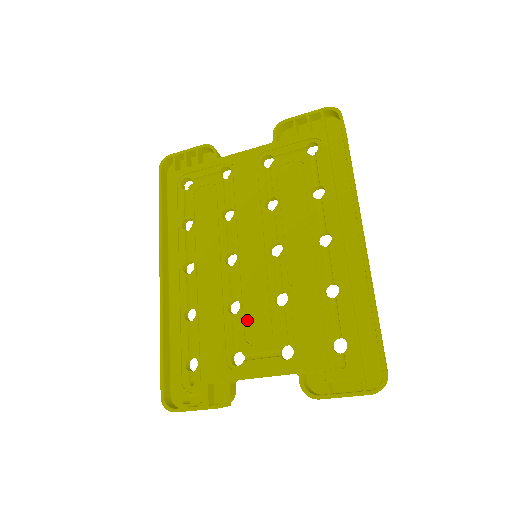
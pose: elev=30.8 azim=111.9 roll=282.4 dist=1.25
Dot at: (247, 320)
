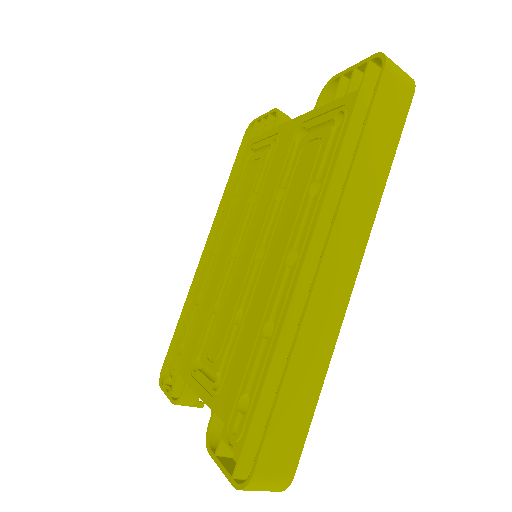
Dot at: (215, 327)
